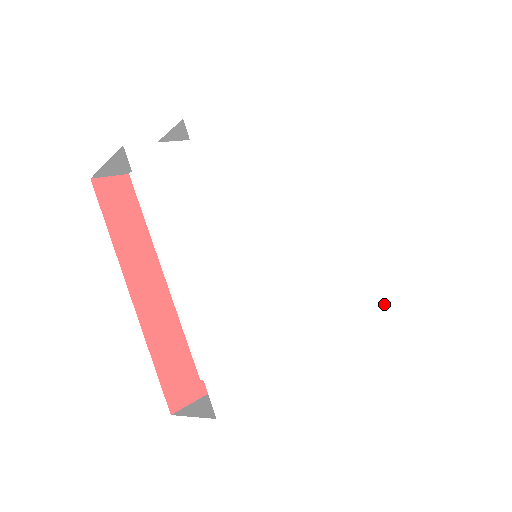
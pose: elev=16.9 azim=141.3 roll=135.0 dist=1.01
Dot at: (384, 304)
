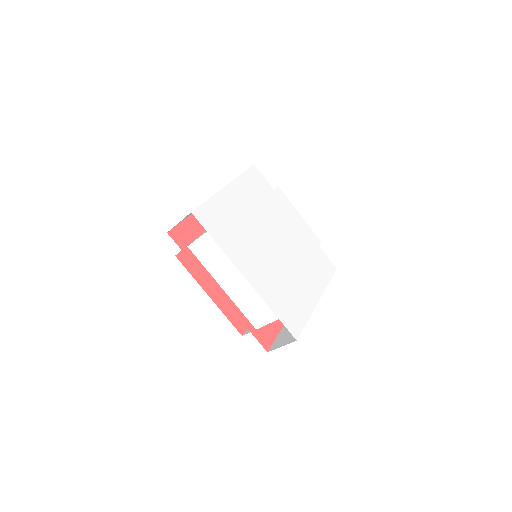
Dot at: (293, 330)
